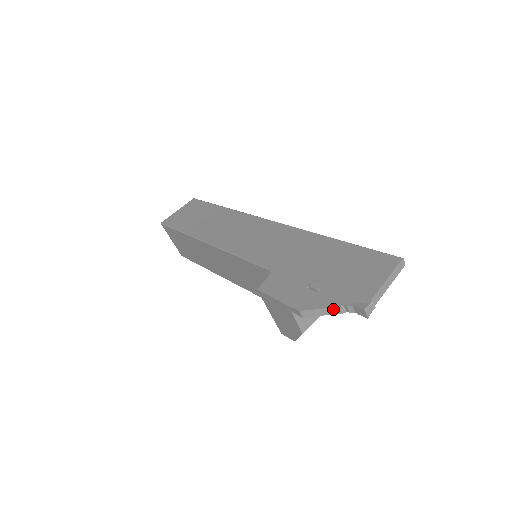
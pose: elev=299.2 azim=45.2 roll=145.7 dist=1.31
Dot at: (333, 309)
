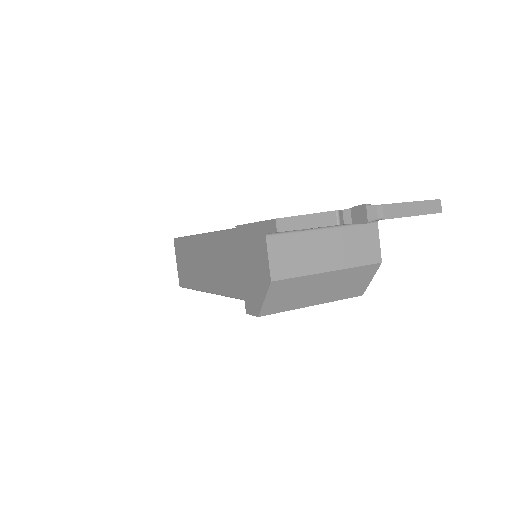
Dot at: (322, 216)
